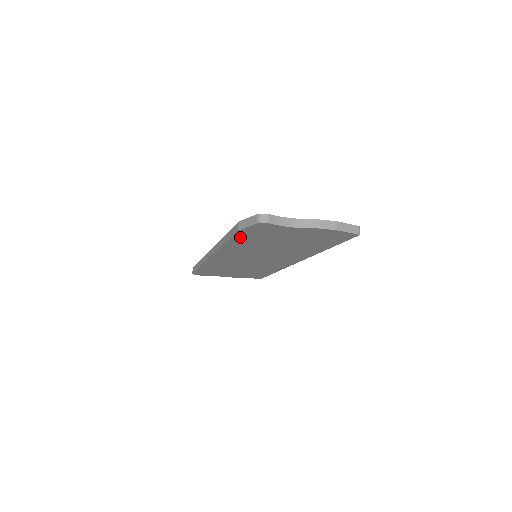
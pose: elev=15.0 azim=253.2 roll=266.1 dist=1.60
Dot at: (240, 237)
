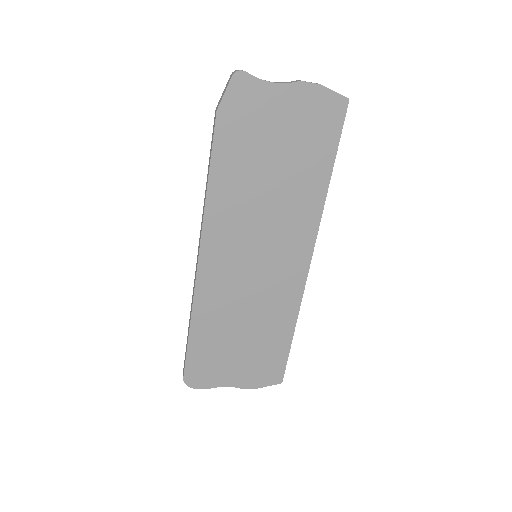
Dot at: (222, 143)
